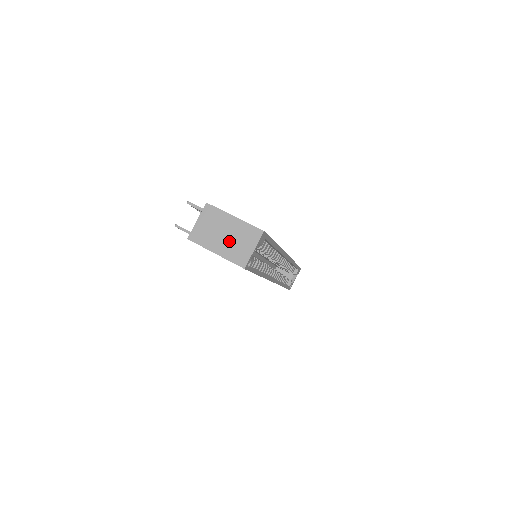
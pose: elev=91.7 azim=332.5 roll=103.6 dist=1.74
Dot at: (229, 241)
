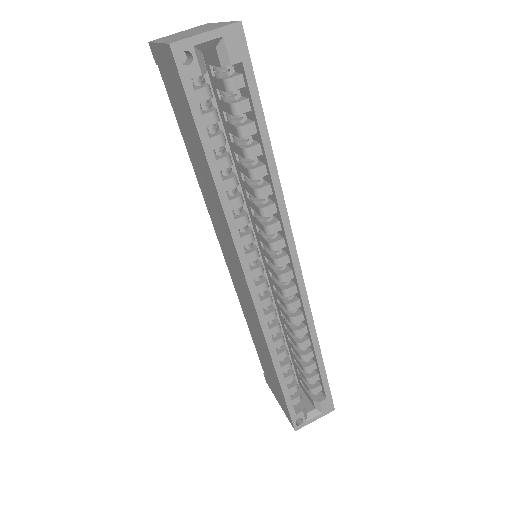
Dot at: (188, 34)
